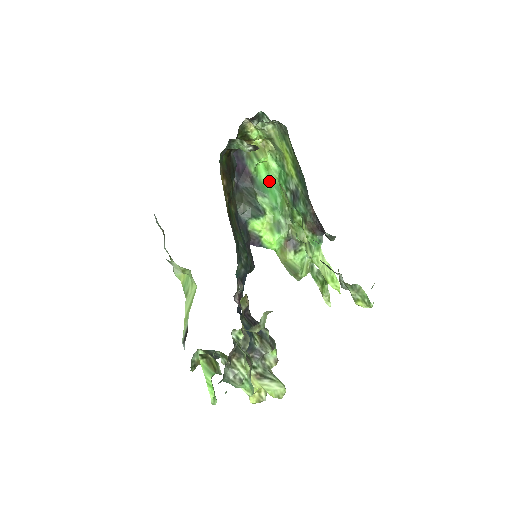
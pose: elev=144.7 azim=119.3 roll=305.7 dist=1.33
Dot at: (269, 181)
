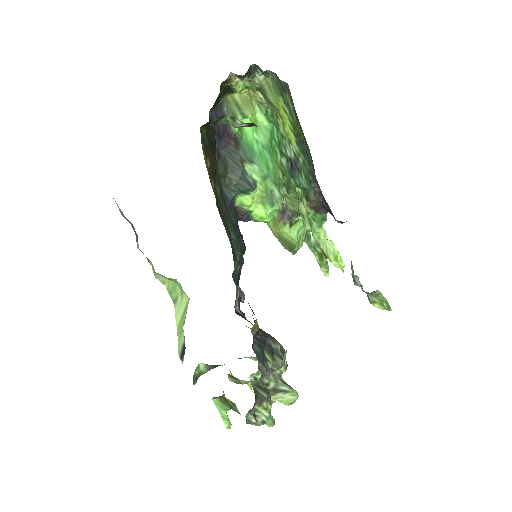
Dot at: (257, 140)
